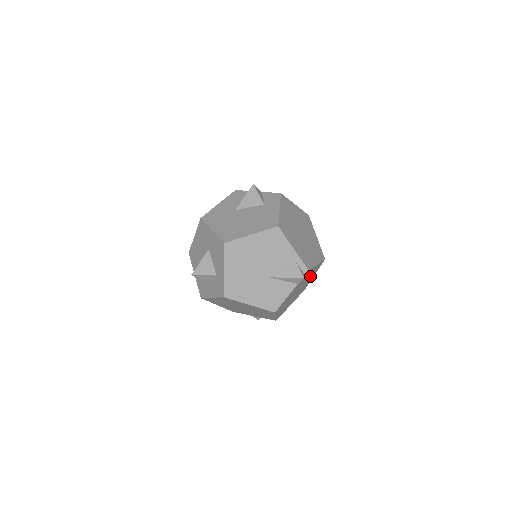
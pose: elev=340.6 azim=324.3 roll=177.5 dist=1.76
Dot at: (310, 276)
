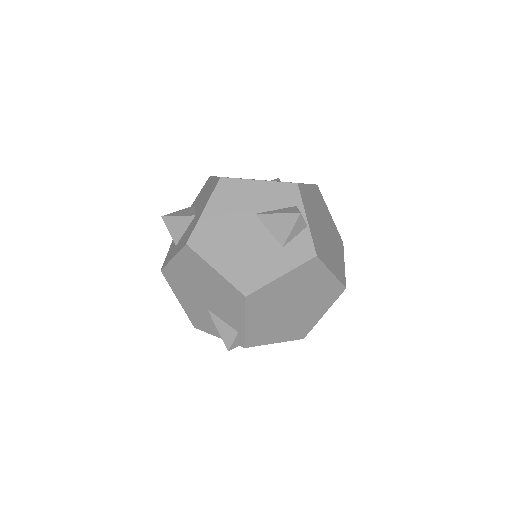
Dot at: occluded
